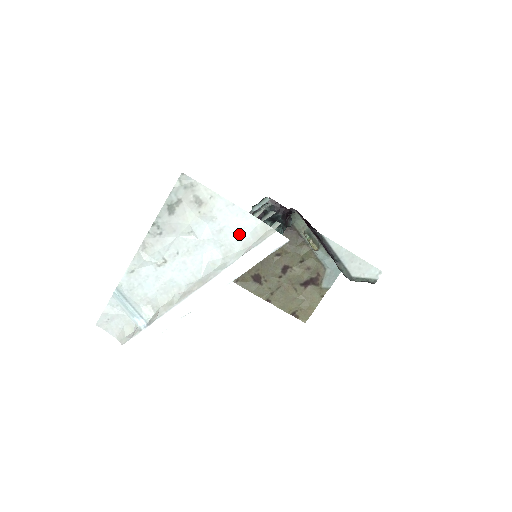
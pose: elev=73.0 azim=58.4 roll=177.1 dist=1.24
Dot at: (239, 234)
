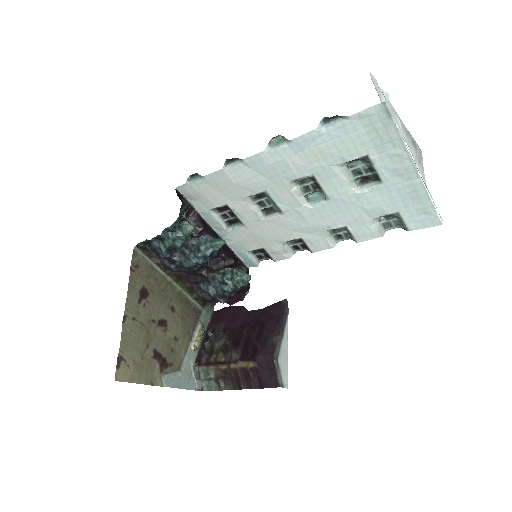
Dot at: occluded
